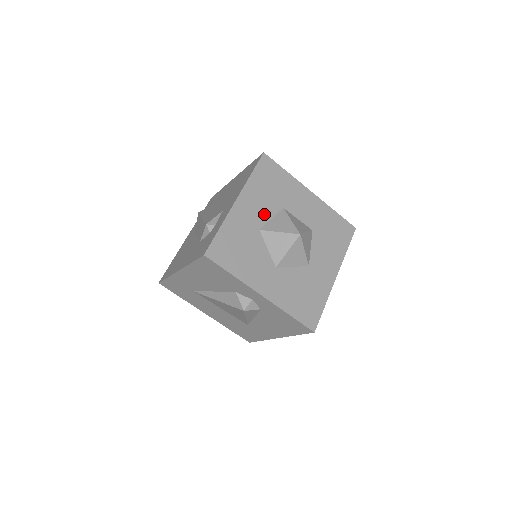
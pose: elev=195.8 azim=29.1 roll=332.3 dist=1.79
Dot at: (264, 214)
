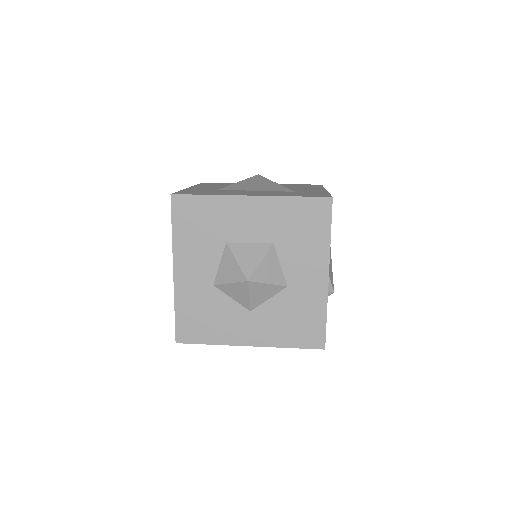
Dot at: (209, 265)
